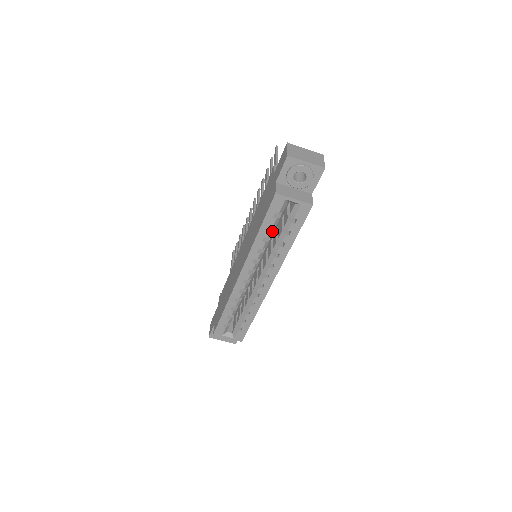
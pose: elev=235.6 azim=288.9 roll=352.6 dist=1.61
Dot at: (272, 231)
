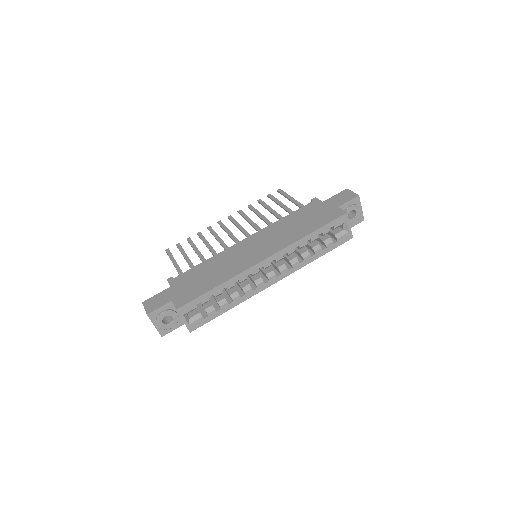
Dot at: (316, 239)
